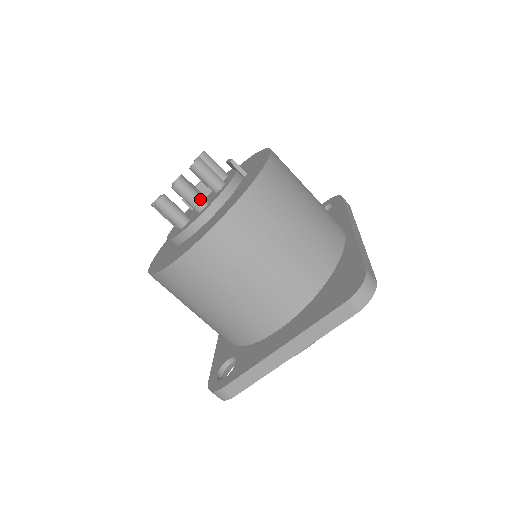
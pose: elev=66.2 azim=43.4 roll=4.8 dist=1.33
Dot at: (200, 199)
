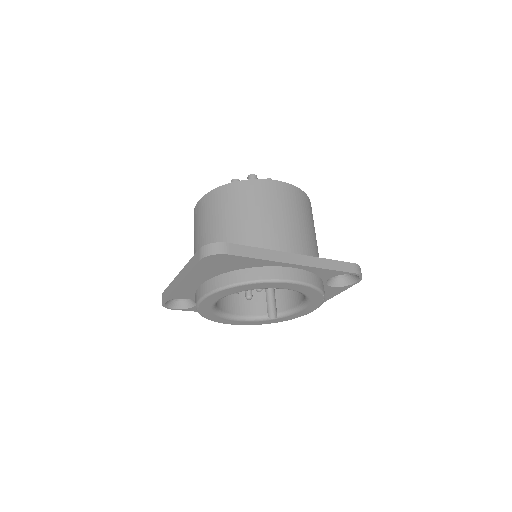
Dot at: occluded
